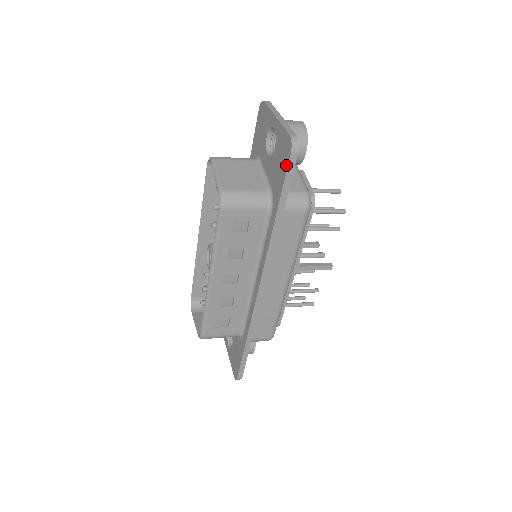
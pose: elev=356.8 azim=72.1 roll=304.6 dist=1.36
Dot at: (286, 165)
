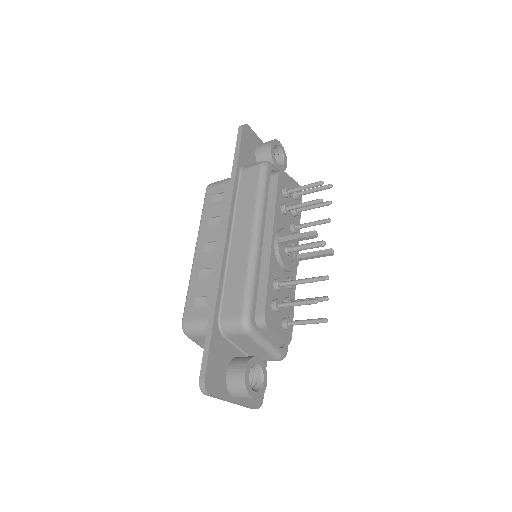
Dot at: (238, 138)
